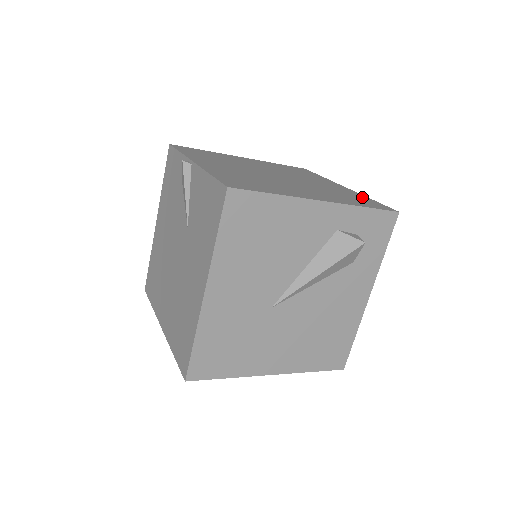
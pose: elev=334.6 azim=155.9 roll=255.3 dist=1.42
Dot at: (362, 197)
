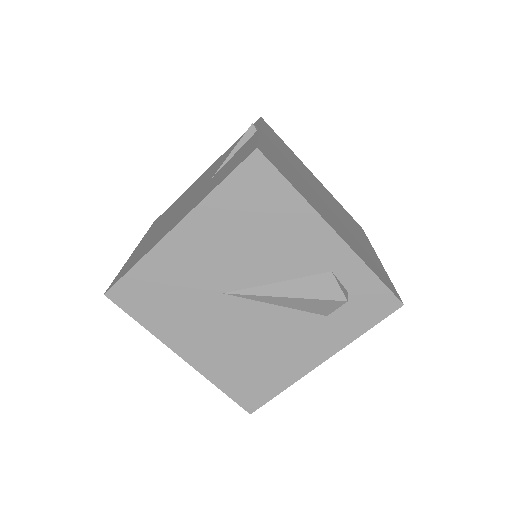
Dot at: (384, 272)
